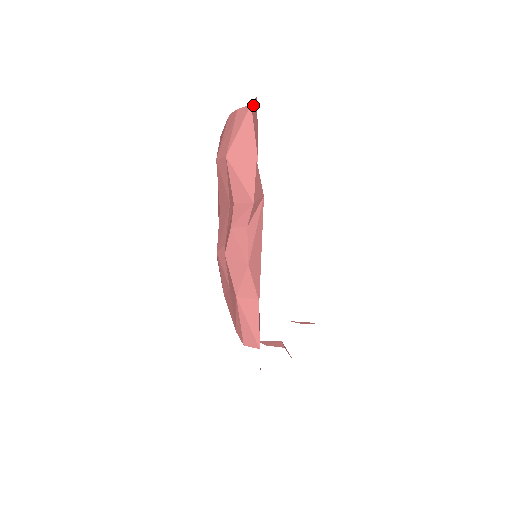
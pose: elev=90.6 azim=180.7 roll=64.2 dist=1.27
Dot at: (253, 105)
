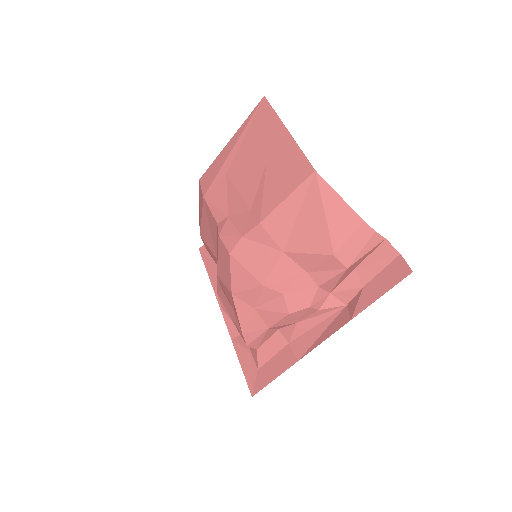
Dot at: (388, 245)
